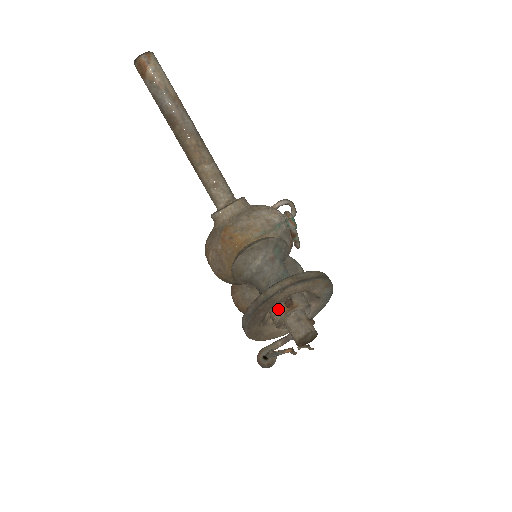
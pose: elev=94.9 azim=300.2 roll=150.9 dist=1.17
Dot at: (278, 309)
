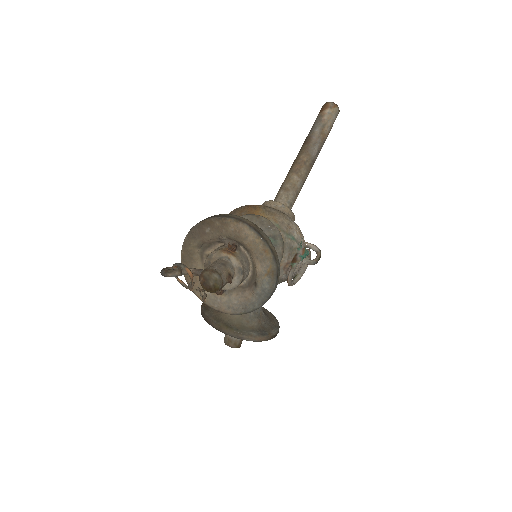
Dot at: (221, 247)
